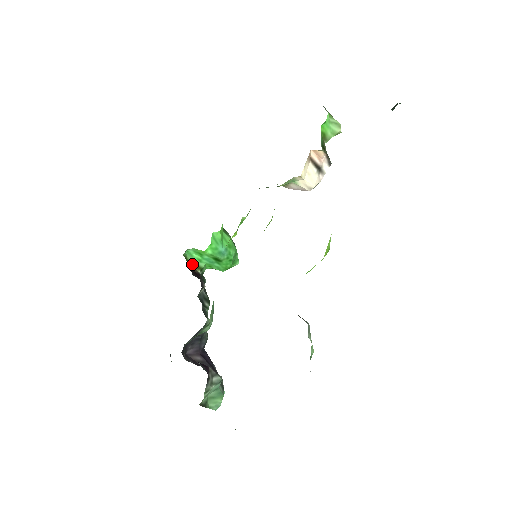
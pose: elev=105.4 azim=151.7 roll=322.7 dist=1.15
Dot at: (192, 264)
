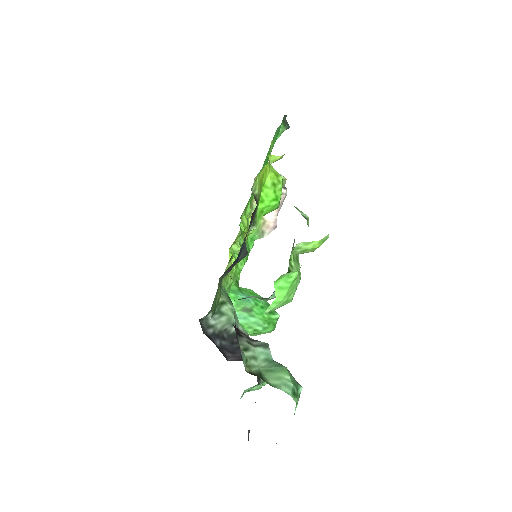
Dot at: occluded
